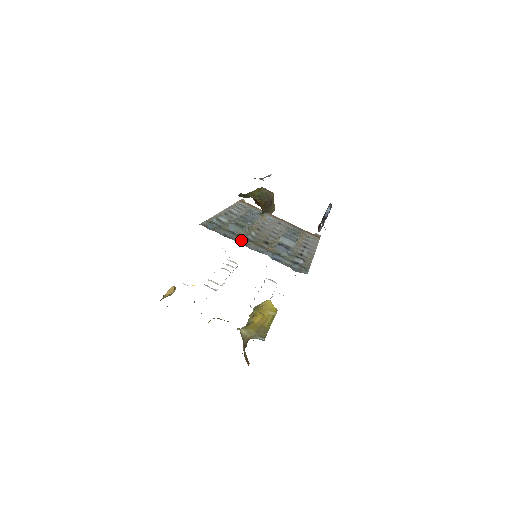
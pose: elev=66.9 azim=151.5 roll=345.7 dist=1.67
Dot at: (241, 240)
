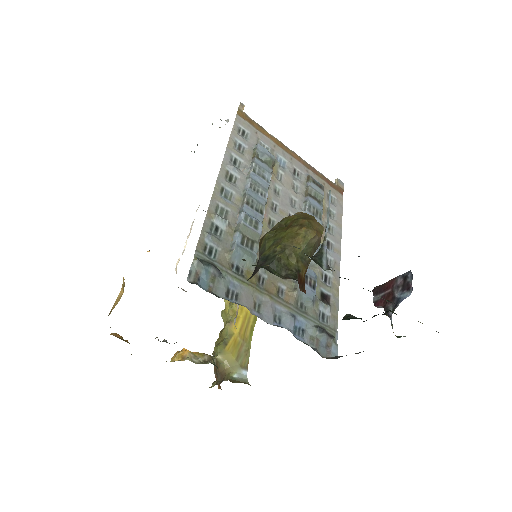
Dot at: (251, 295)
